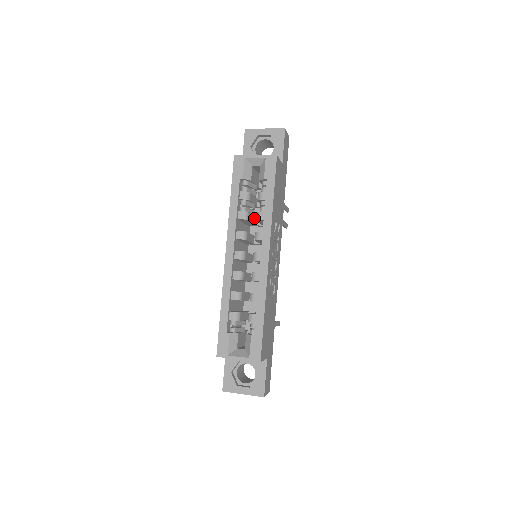
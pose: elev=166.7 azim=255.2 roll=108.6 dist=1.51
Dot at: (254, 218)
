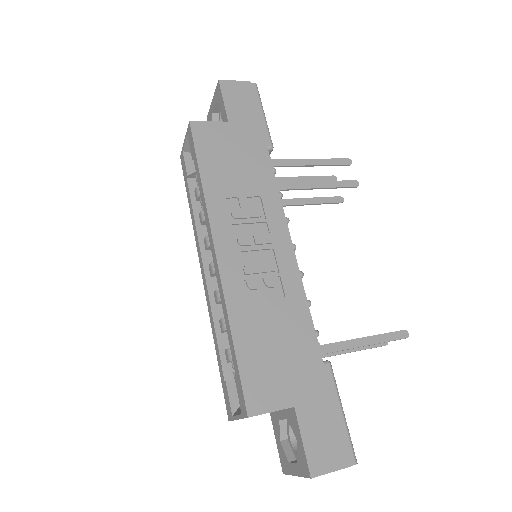
Dot at: occluded
